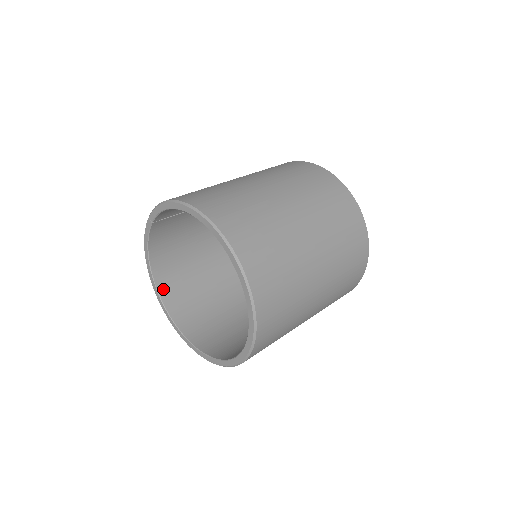
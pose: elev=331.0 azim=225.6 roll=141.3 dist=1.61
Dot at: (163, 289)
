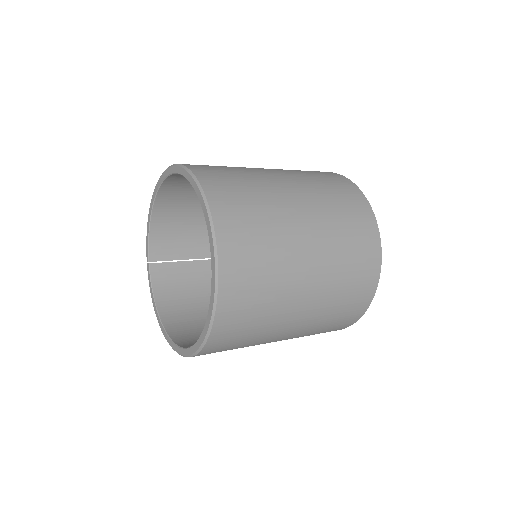
Dot at: (175, 335)
